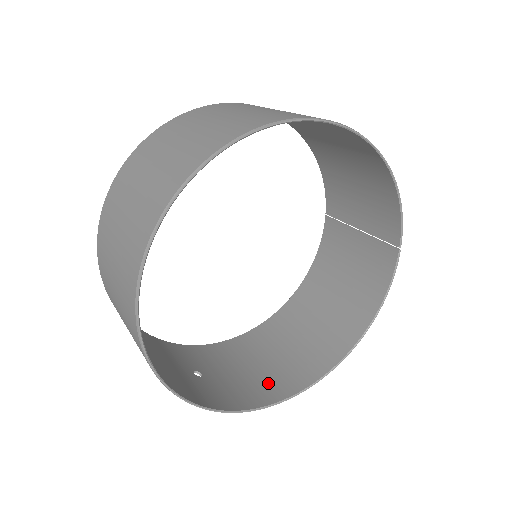
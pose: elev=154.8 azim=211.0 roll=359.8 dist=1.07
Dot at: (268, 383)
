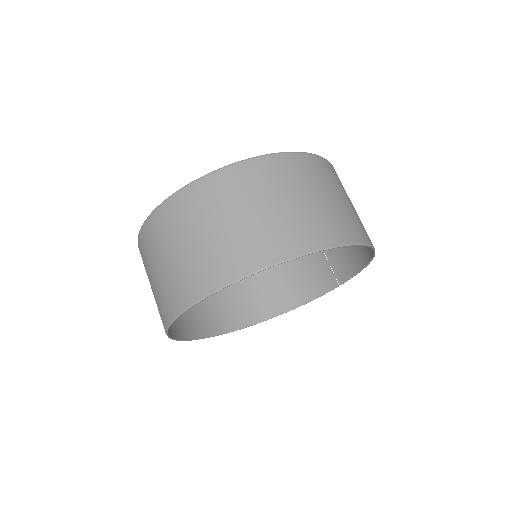
Dot at: (210, 317)
